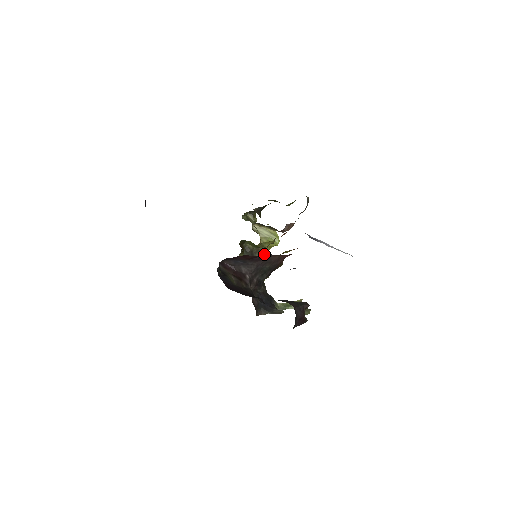
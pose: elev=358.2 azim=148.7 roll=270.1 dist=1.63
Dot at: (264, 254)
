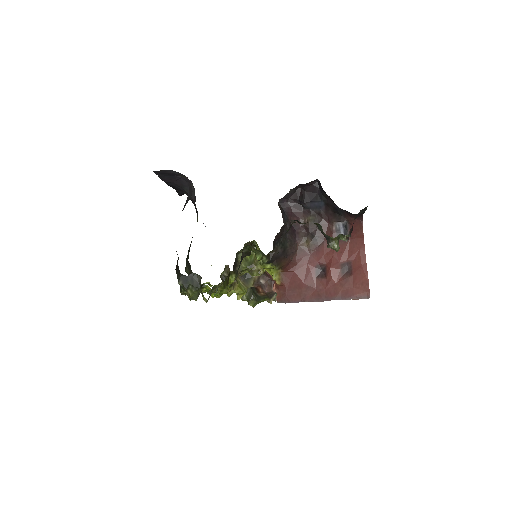
Dot at: (300, 232)
